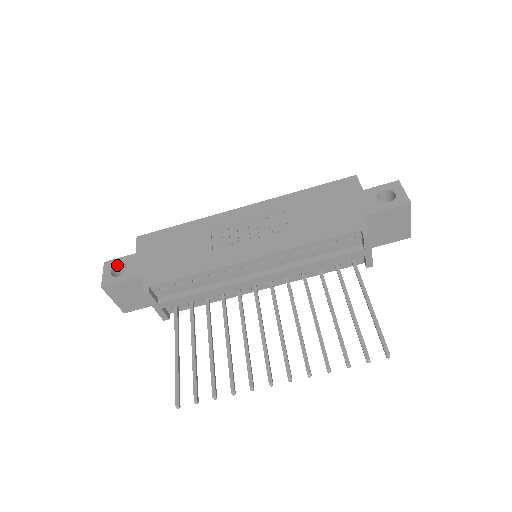
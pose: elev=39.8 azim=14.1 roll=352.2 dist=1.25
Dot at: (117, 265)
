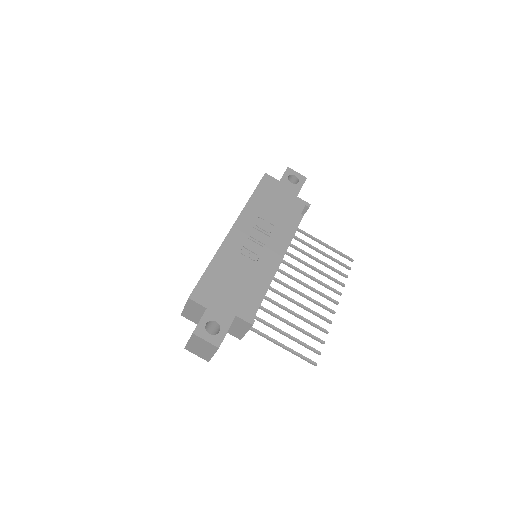
Dot at: occluded
